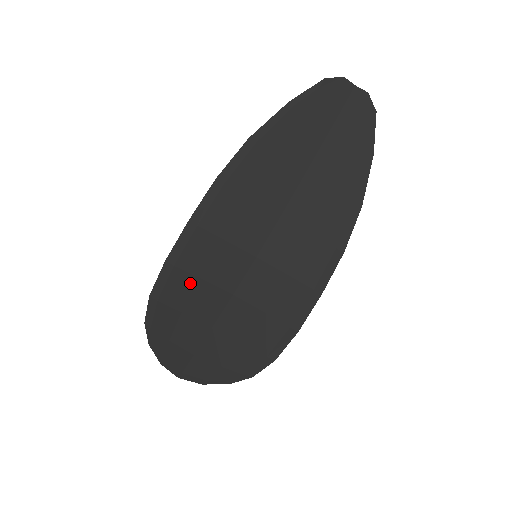
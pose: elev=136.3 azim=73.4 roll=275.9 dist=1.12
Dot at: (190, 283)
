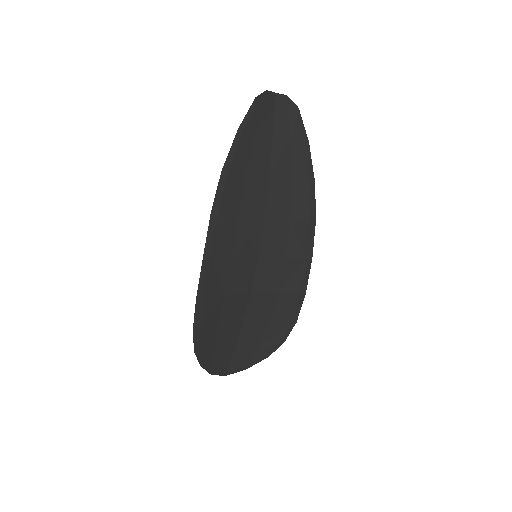
Dot at: (218, 303)
